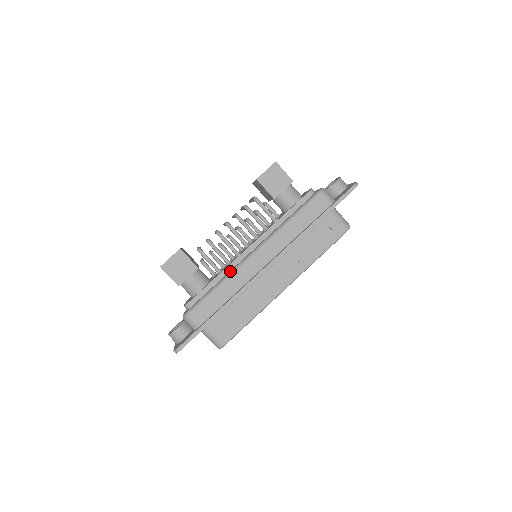
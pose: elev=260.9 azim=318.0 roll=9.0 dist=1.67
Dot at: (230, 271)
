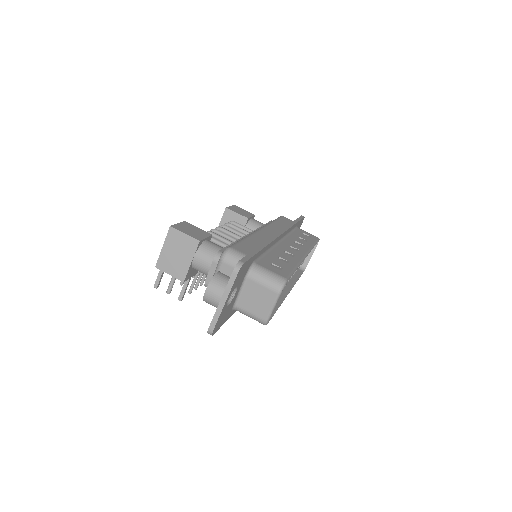
Dot at: occluded
